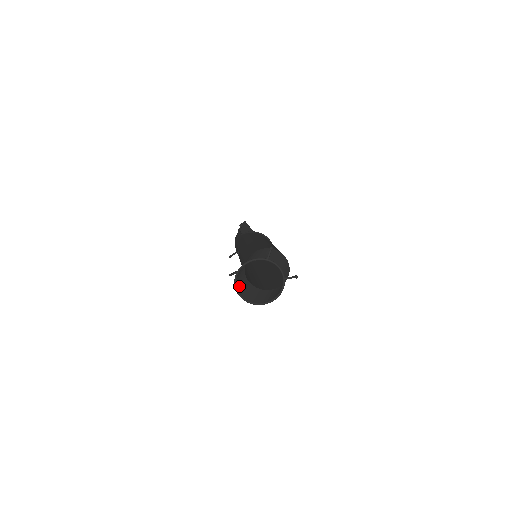
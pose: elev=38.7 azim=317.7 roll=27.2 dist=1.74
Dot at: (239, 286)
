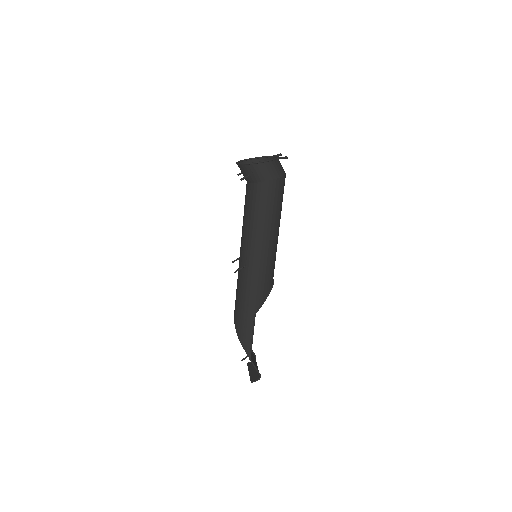
Dot at: occluded
